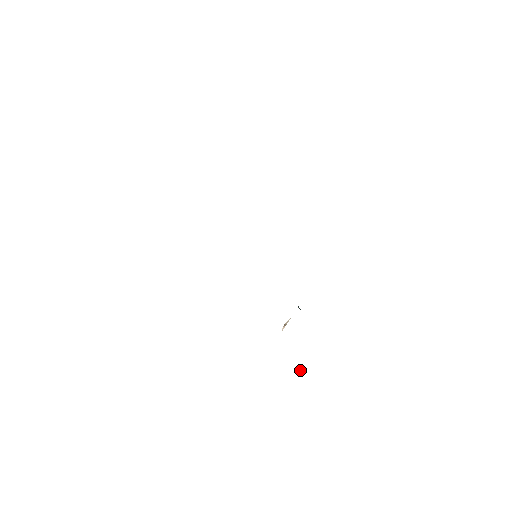
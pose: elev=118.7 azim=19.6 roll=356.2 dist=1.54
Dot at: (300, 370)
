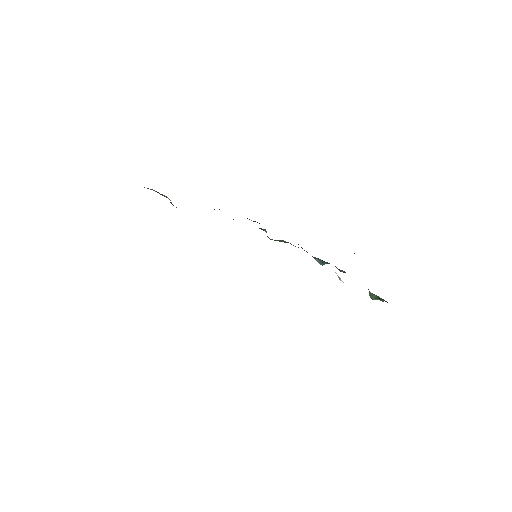
Dot at: occluded
